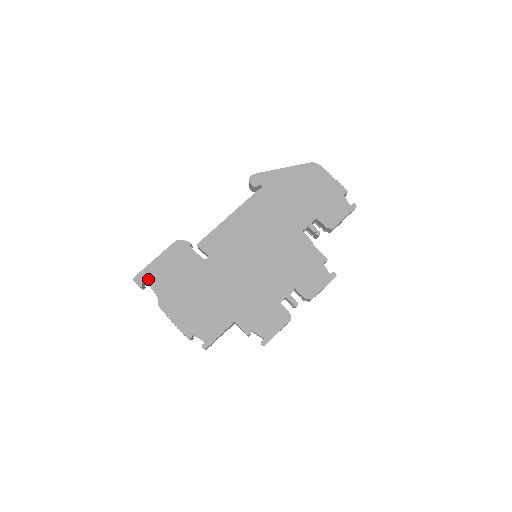
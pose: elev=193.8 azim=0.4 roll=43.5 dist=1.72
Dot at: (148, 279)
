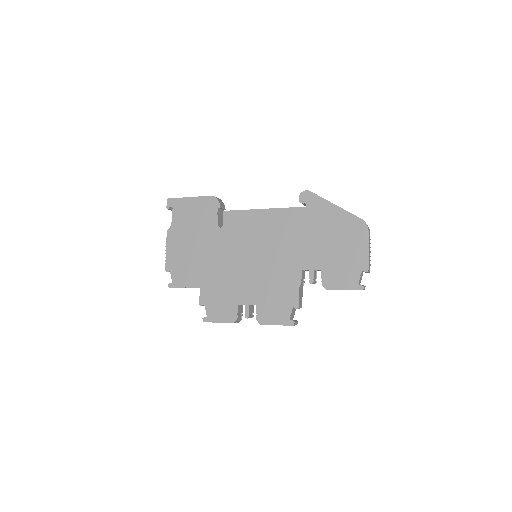
Dot at: (175, 208)
